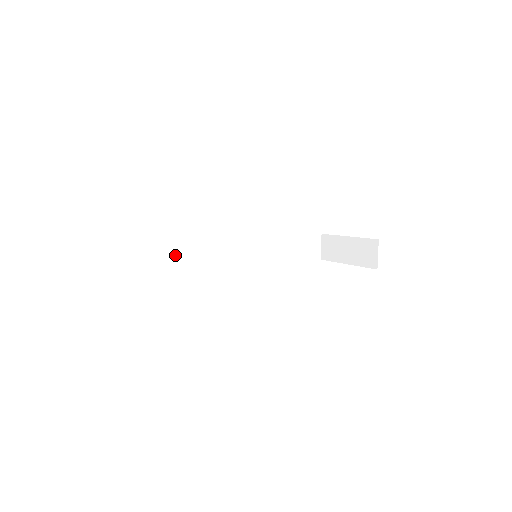
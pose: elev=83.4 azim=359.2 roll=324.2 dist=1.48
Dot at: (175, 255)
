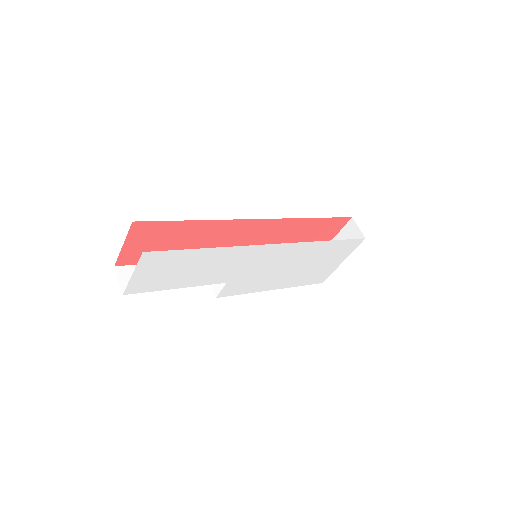
Dot at: occluded
